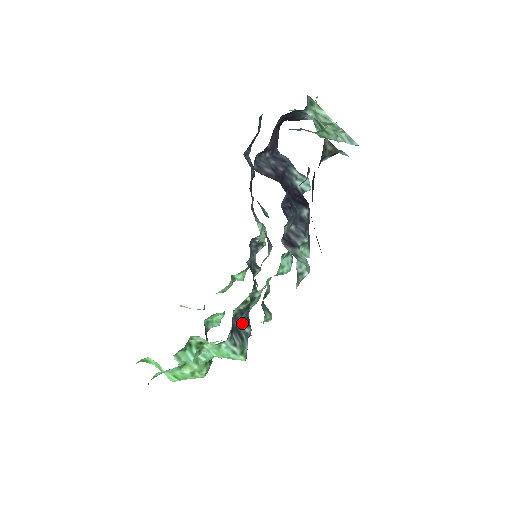
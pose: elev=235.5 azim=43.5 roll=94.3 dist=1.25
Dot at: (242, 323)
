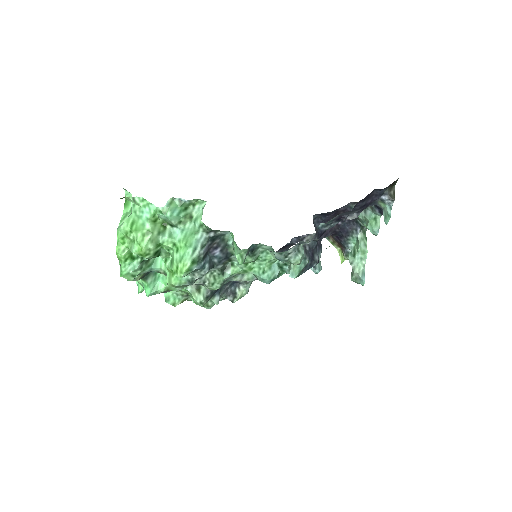
Dot at: (211, 258)
